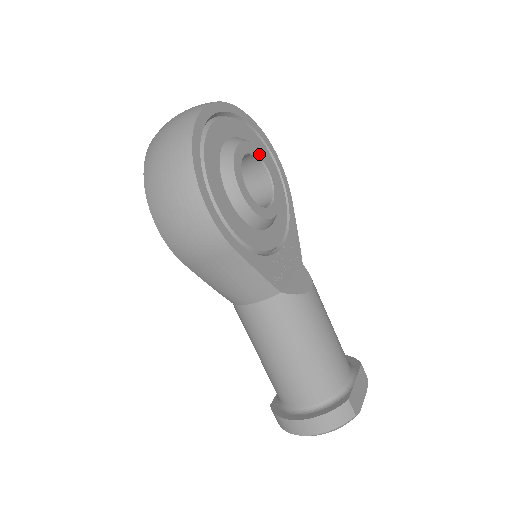
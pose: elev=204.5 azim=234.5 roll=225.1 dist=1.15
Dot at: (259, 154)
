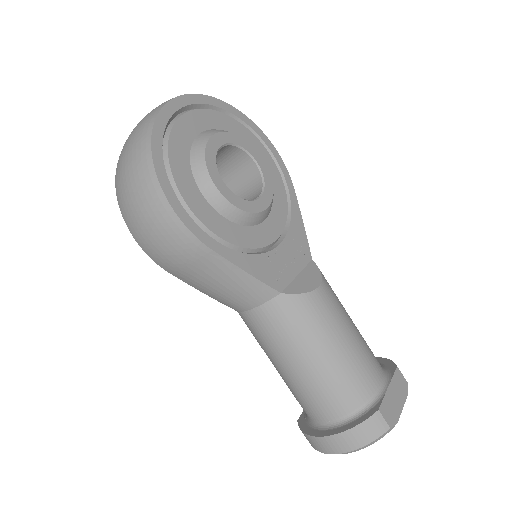
Dot at: (242, 144)
